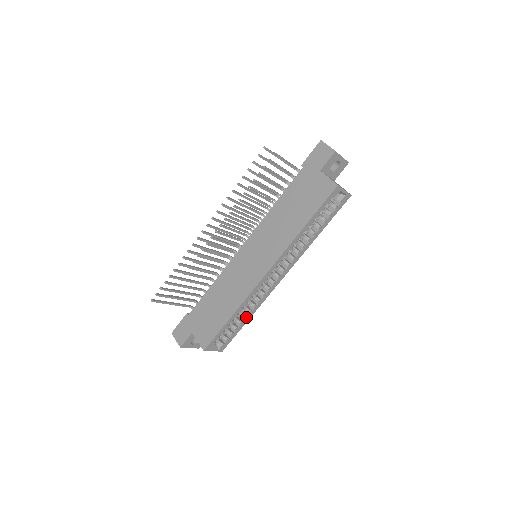
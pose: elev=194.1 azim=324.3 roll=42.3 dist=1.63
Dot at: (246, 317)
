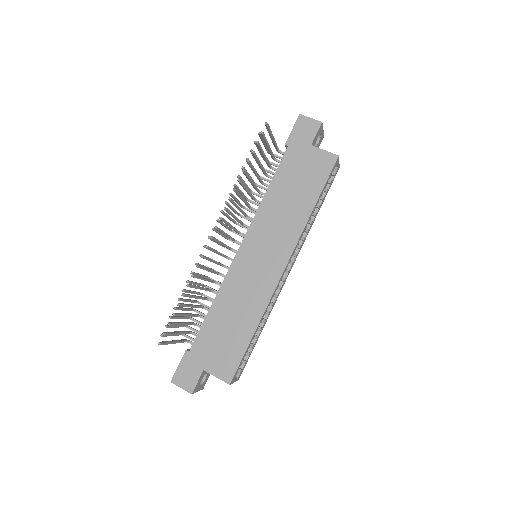
Dot at: (261, 329)
